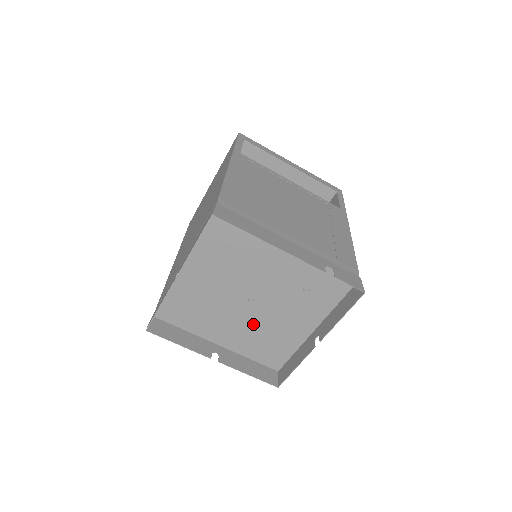
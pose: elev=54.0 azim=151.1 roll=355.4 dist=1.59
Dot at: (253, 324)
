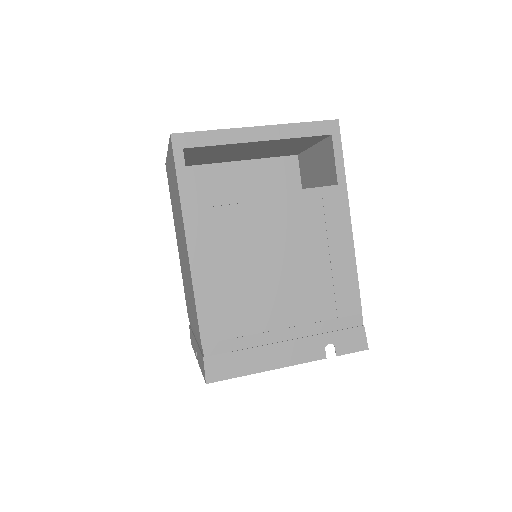
Dot at: occluded
